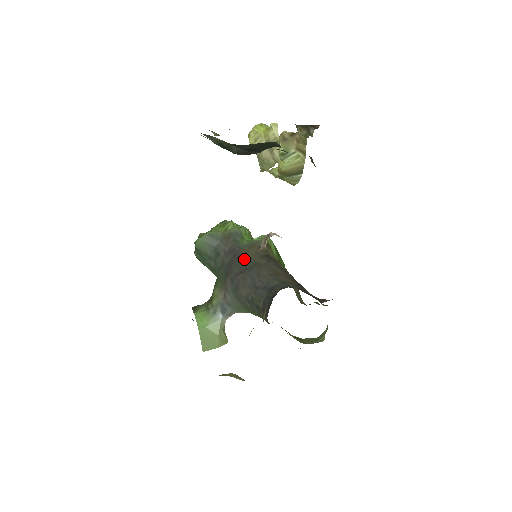
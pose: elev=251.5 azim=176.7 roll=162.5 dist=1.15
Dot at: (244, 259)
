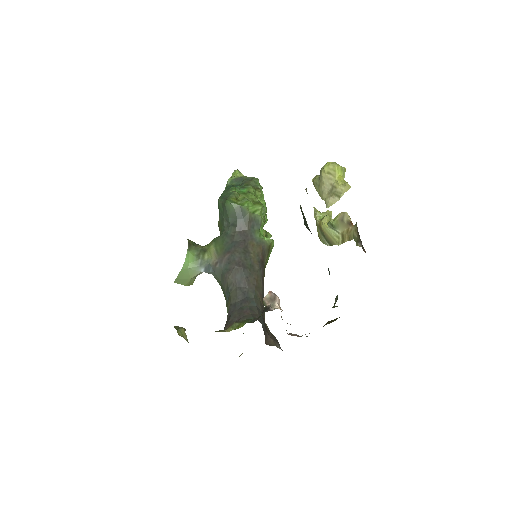
Dot at: (248, 253)
